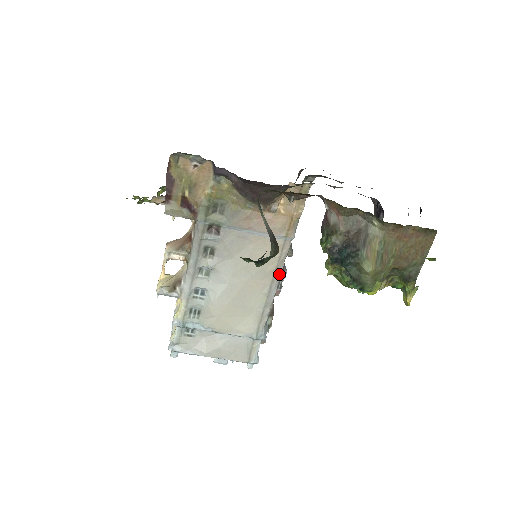
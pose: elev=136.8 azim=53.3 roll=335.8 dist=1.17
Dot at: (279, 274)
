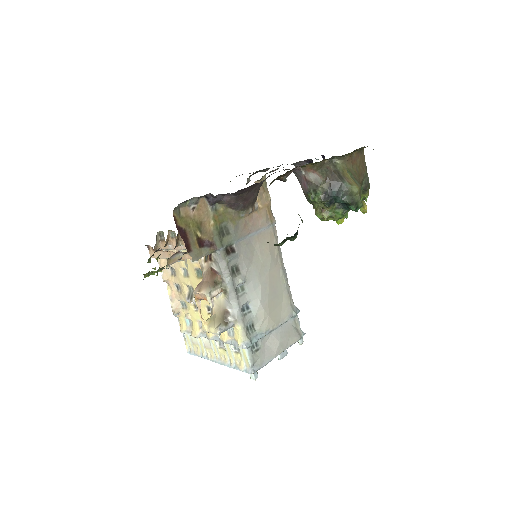
Dot at: (281, 255)
